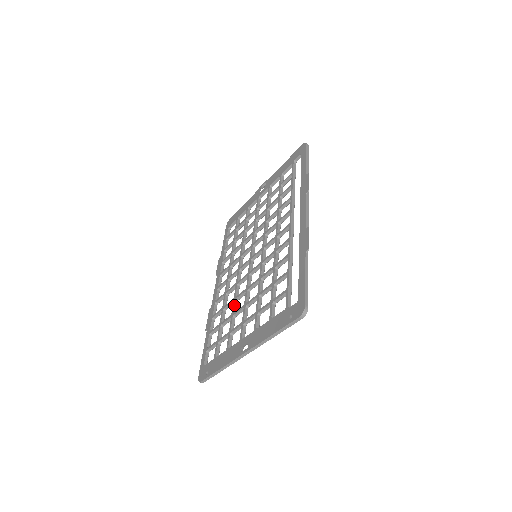
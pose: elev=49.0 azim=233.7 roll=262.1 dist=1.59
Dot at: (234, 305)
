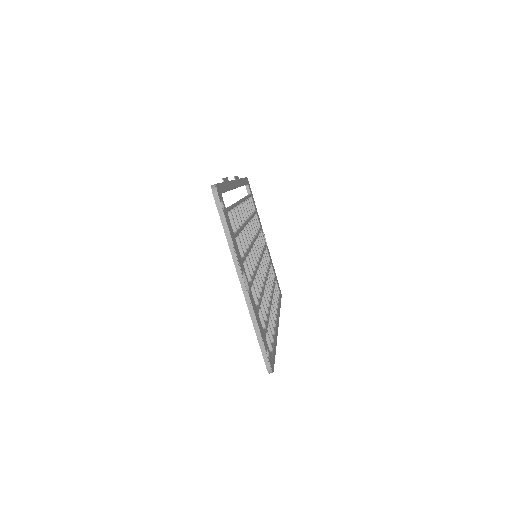
Dot at: occluded
